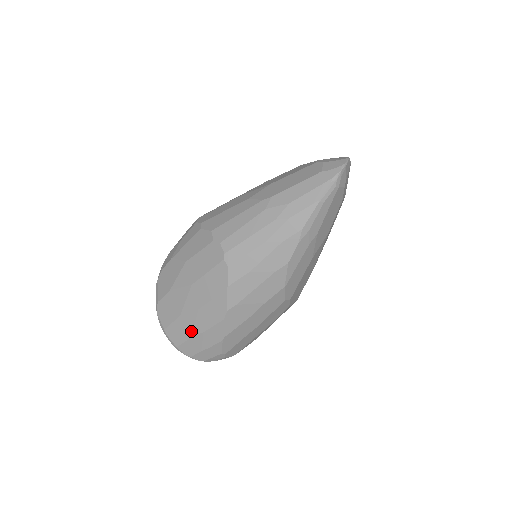
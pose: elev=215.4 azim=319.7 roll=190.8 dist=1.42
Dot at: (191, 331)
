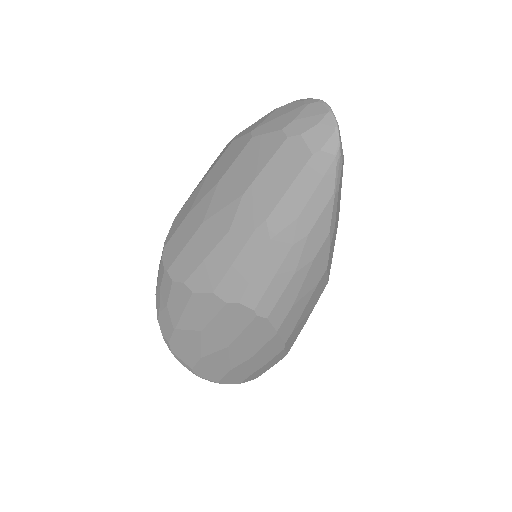
Dot at: (250, 371)
